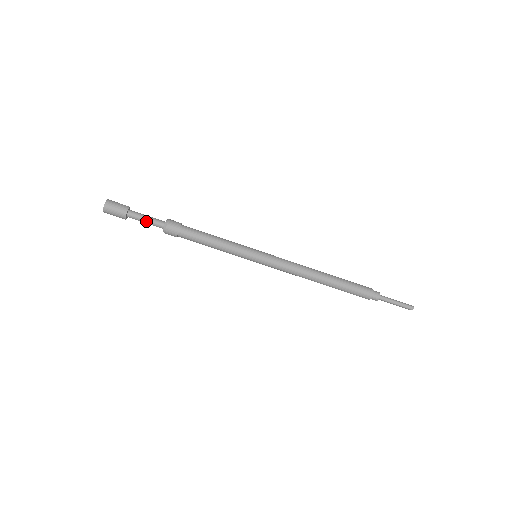
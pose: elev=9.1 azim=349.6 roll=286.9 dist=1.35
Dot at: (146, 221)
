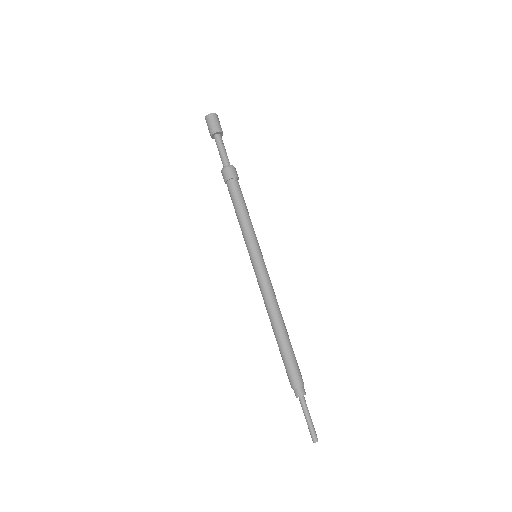
Dot at: (222, 150)
